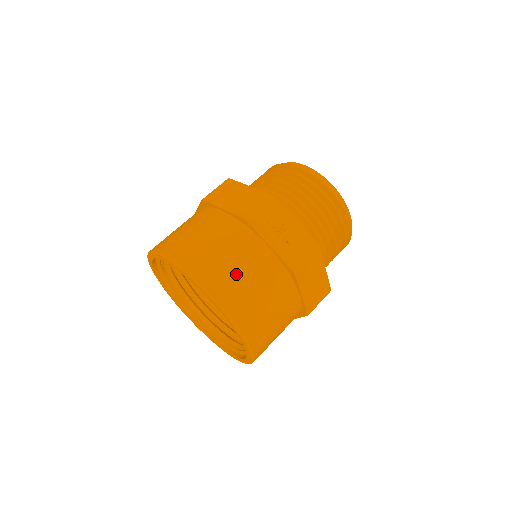
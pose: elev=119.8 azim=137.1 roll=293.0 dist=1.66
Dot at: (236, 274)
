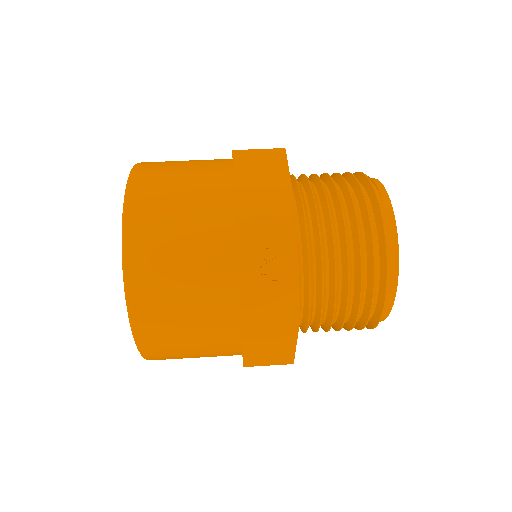
Dot at: (172, 268)
